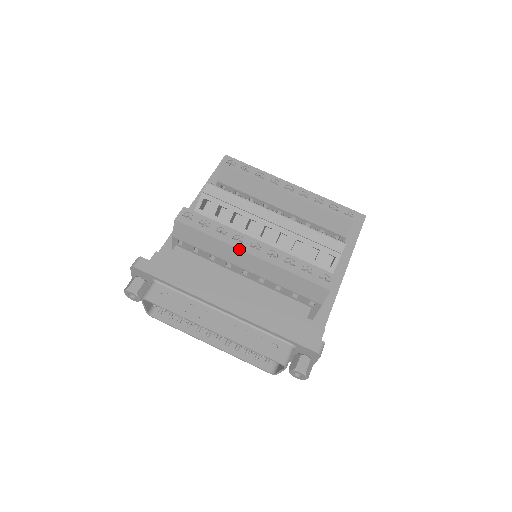
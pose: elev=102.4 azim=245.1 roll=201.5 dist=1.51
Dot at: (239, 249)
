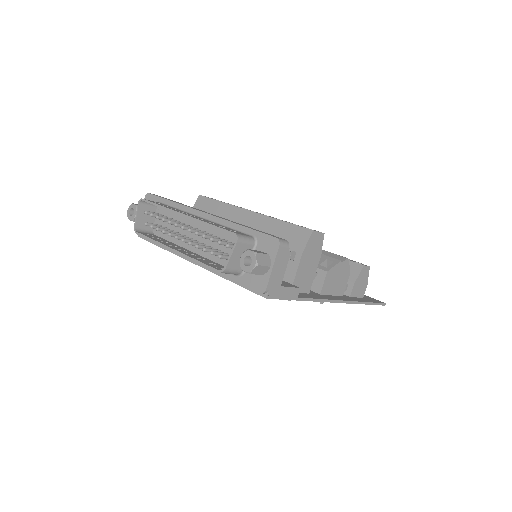
Dot at: (241, 208)
